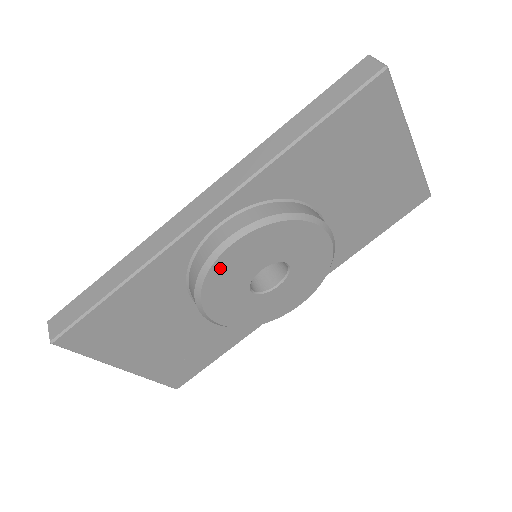
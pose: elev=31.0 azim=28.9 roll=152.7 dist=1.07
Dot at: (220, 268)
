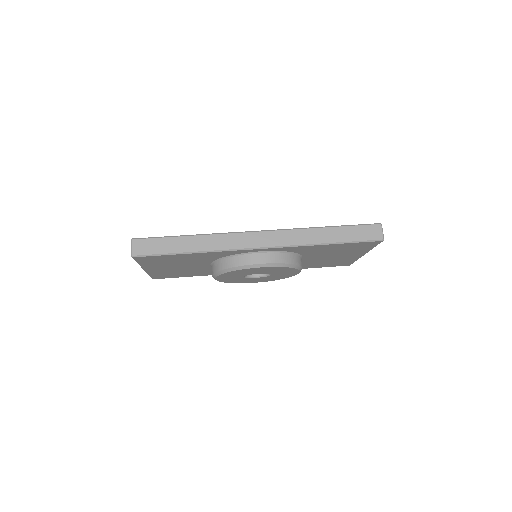
Dot at: (245, 270)
